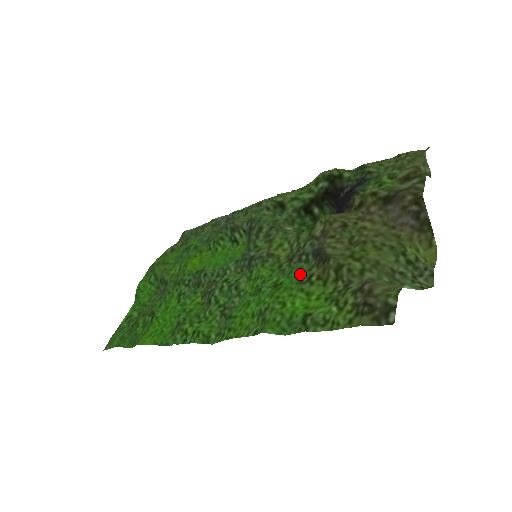
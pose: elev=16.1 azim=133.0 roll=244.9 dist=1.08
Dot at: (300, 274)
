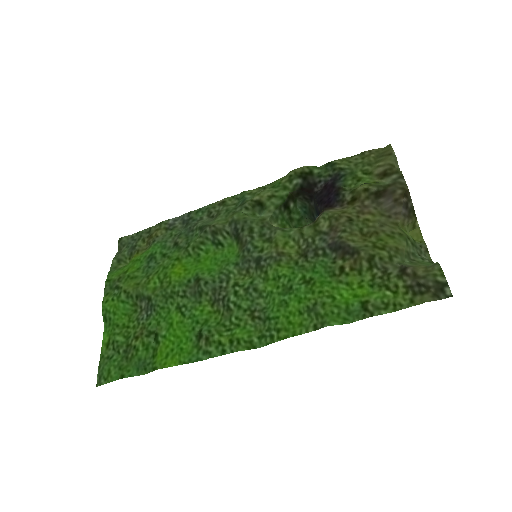
Dot at: (327, 268)
